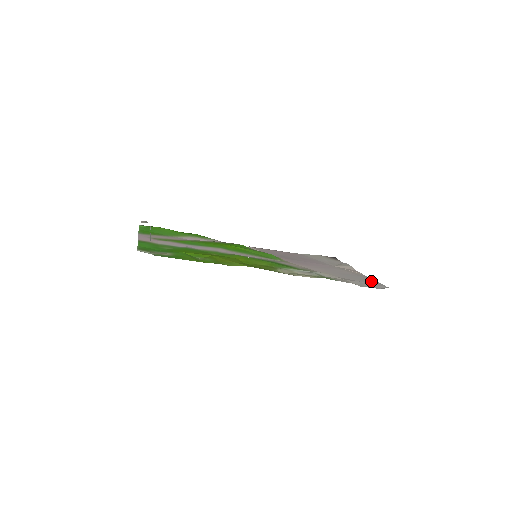
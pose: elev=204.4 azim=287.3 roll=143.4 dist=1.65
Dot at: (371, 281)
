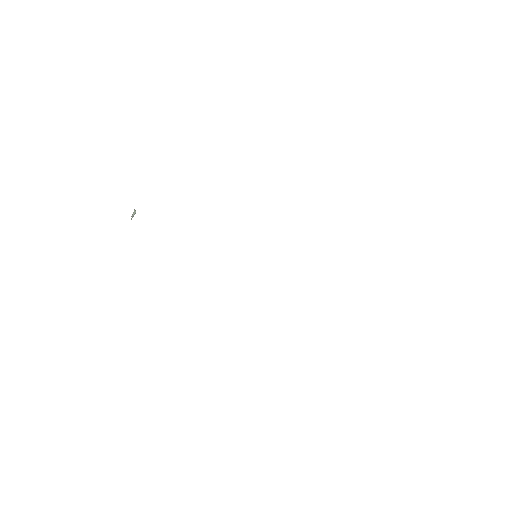
Dot at: occluded
